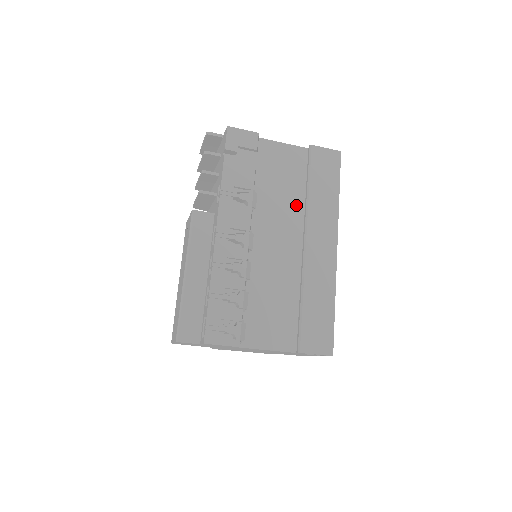
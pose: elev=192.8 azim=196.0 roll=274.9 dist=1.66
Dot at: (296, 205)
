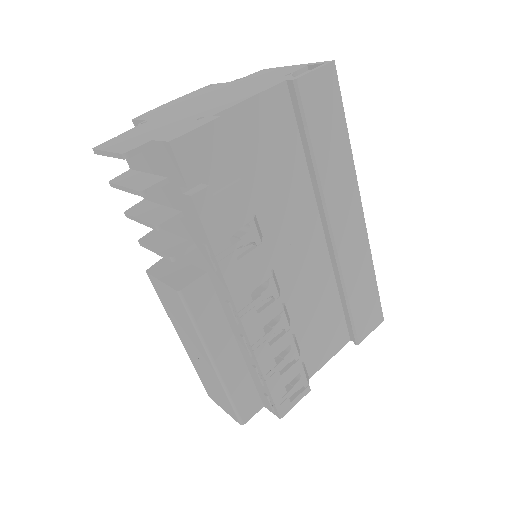
Dot at: (301, 187)
